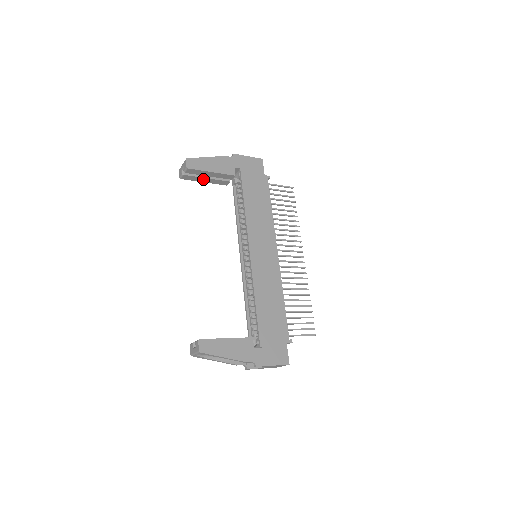
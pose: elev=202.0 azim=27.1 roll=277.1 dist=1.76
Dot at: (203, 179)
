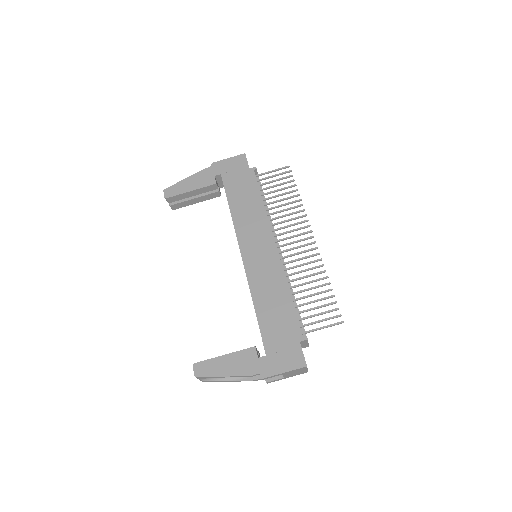
Dot at: (192, 201)
